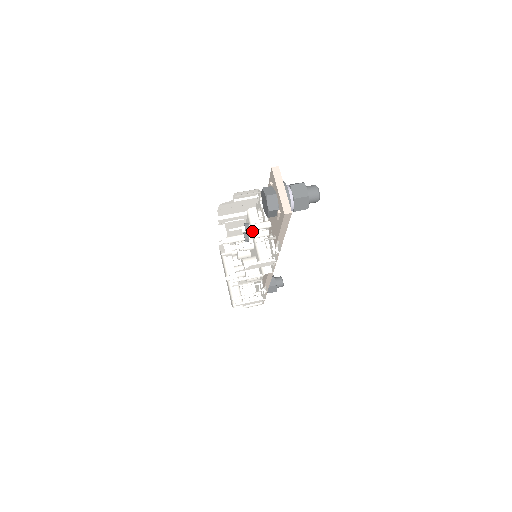
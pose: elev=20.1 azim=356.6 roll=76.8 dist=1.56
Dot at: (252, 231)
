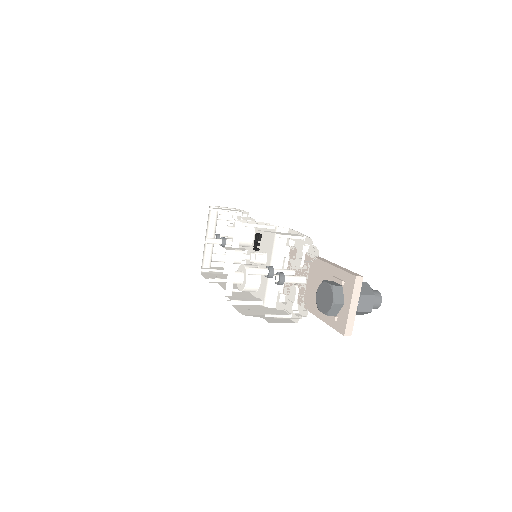
Dot at: (273, 253)
